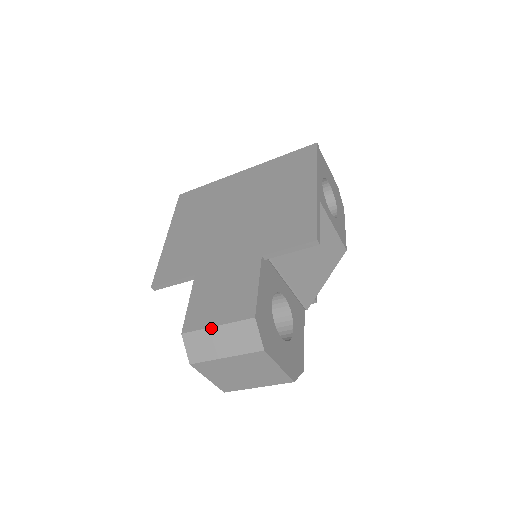
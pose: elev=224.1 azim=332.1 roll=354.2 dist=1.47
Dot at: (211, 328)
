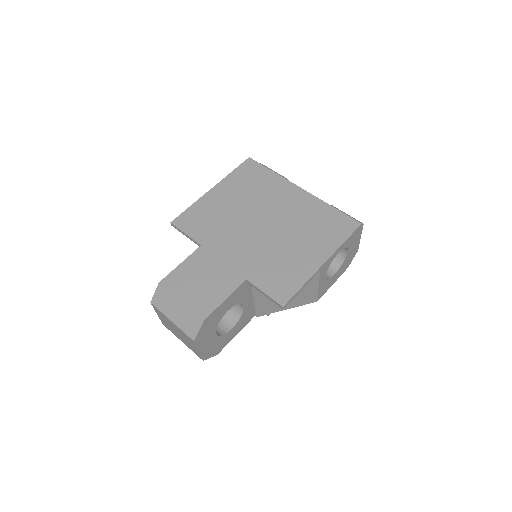
Dot at: (177, 299)
